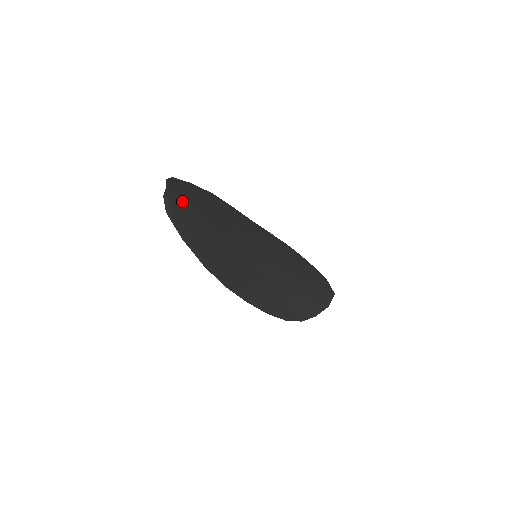
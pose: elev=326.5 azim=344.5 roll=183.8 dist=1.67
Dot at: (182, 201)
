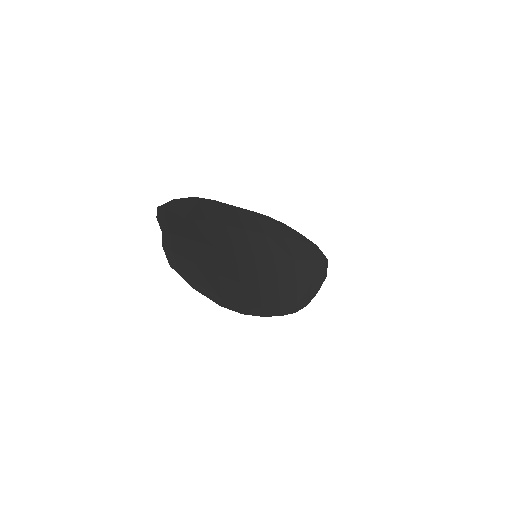
Dot at: (181, 239)
